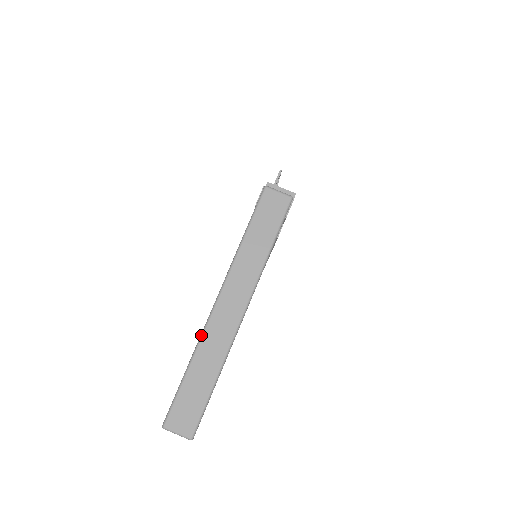
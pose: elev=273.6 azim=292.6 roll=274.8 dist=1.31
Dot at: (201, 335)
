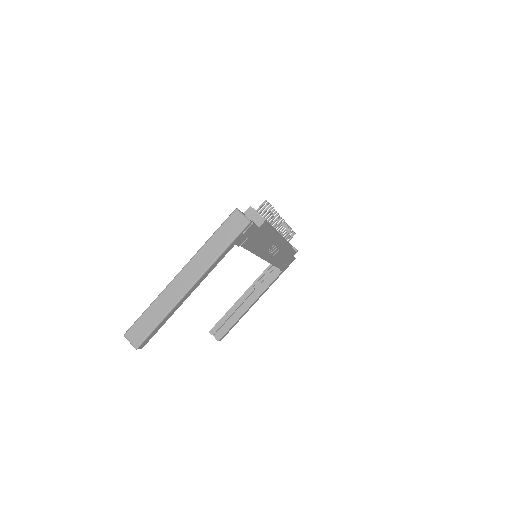
Dot at: (163, 290)
